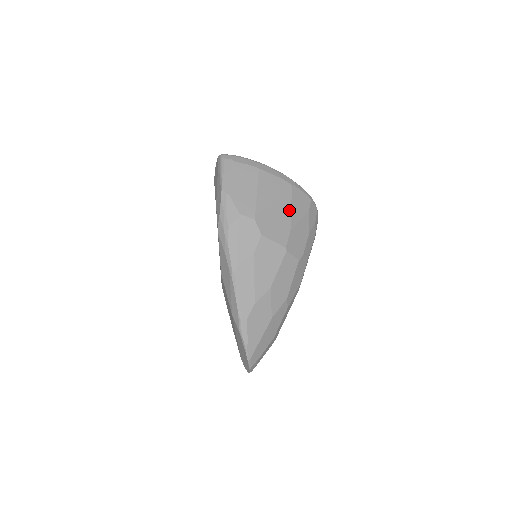
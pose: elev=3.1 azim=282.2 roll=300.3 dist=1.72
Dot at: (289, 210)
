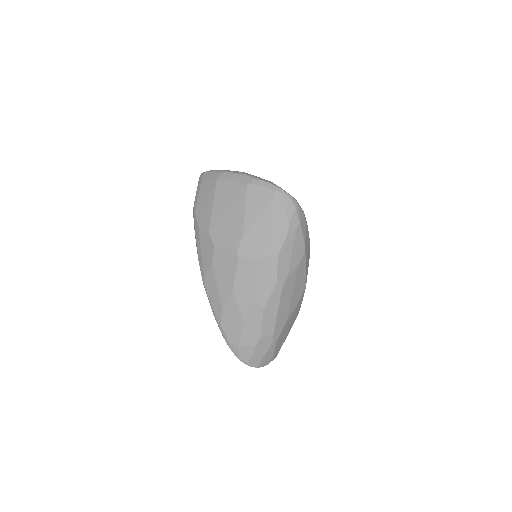
Dot at: (243, 212)
